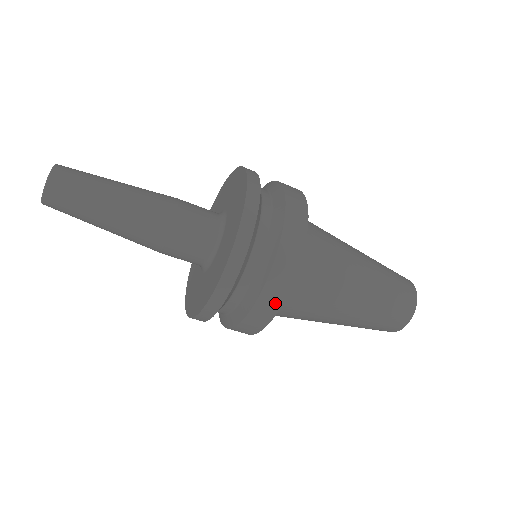
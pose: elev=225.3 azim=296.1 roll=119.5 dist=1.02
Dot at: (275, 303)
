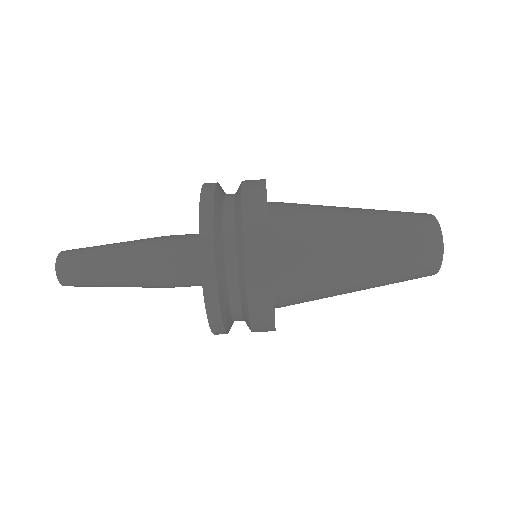
Dot at: (262, 244)
